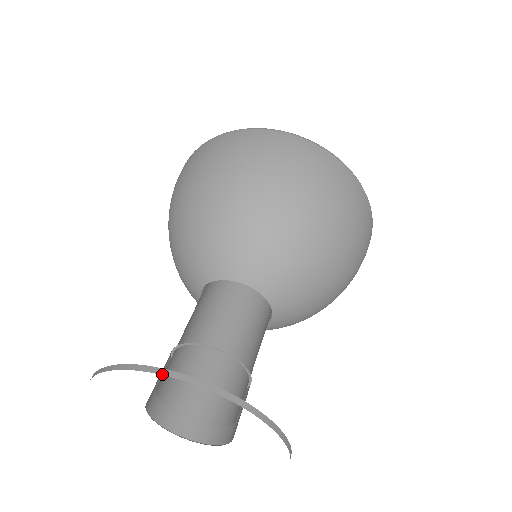
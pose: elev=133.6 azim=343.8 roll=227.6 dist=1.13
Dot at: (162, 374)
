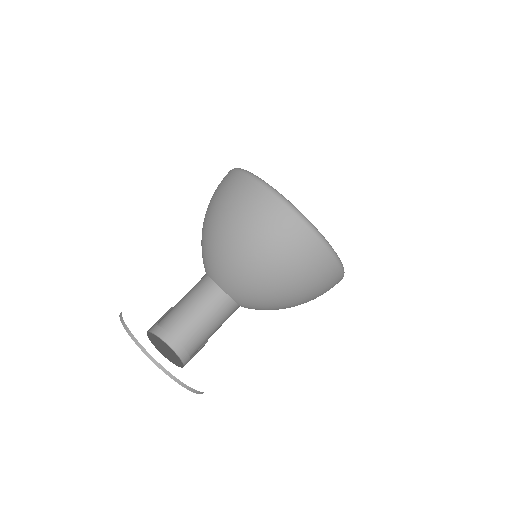
Dot at: (120, 317)
